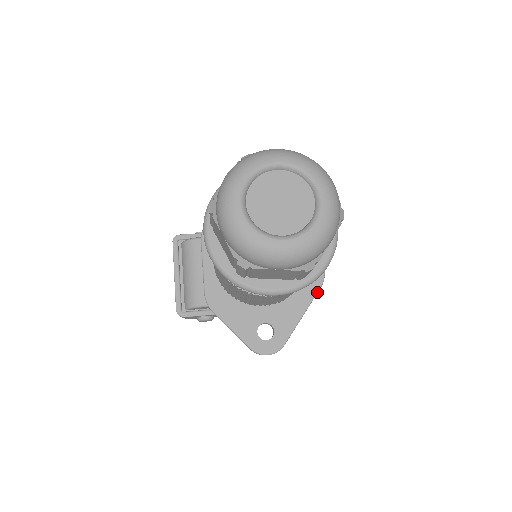
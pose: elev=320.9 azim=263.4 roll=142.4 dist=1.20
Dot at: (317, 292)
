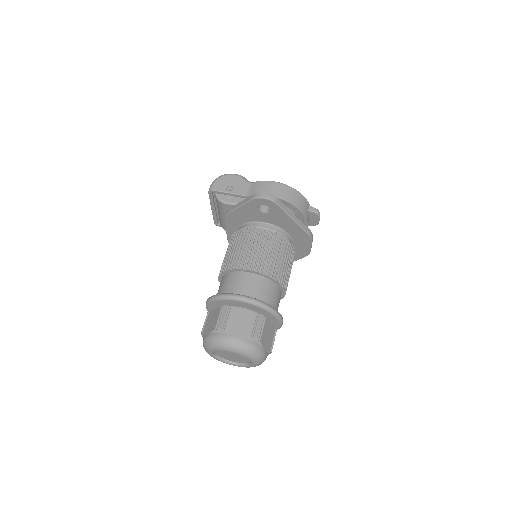
Dot at: occluded
